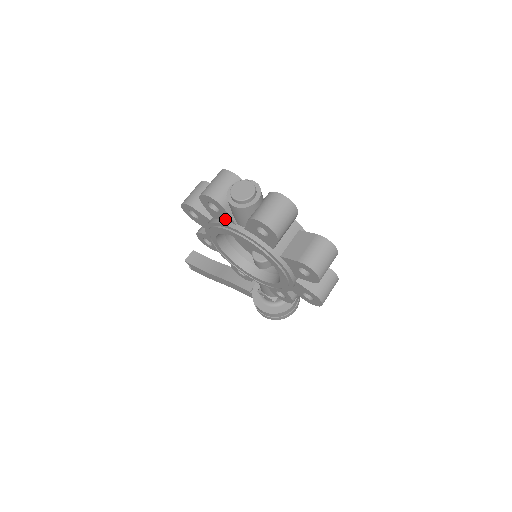
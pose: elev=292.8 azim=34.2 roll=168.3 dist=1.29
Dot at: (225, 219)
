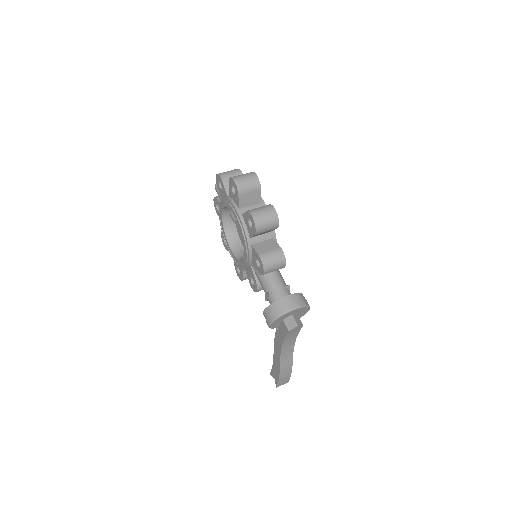
Dot at: occluded
